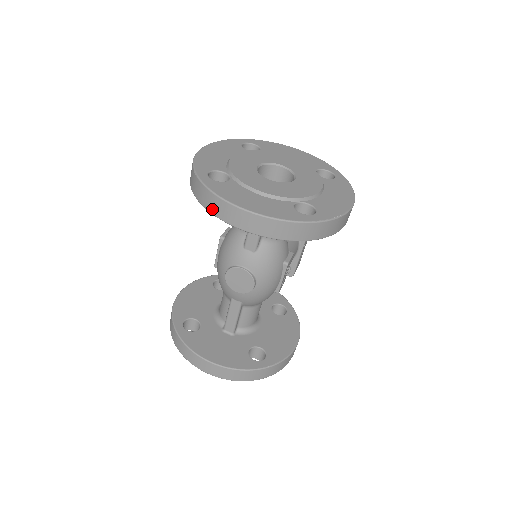
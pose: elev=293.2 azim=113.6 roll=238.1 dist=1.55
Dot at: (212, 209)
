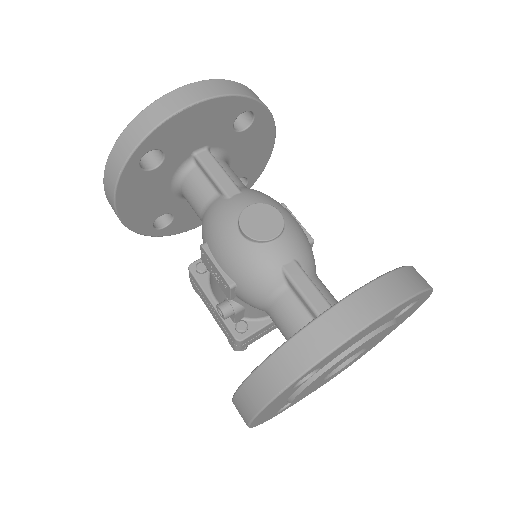
Dot at: (156, 119)
